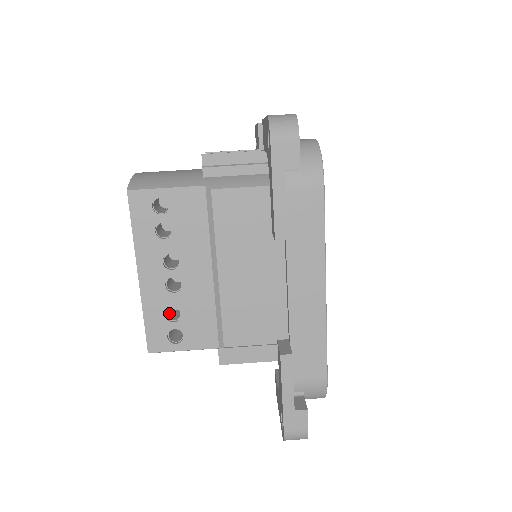
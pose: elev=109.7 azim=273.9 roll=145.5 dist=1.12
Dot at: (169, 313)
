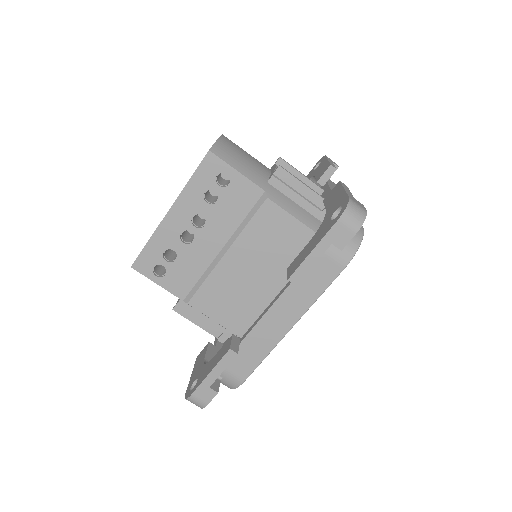
Dot at: (167, 250)
